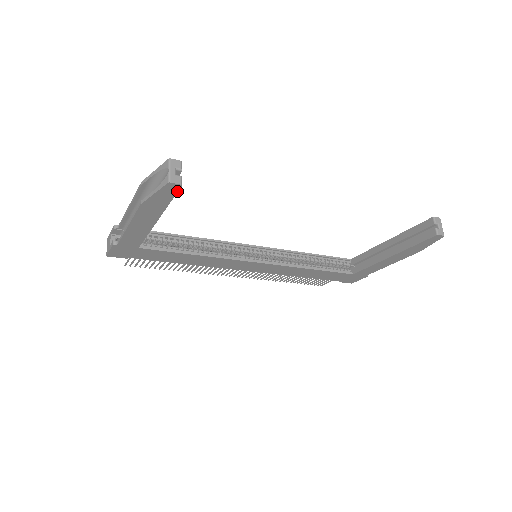
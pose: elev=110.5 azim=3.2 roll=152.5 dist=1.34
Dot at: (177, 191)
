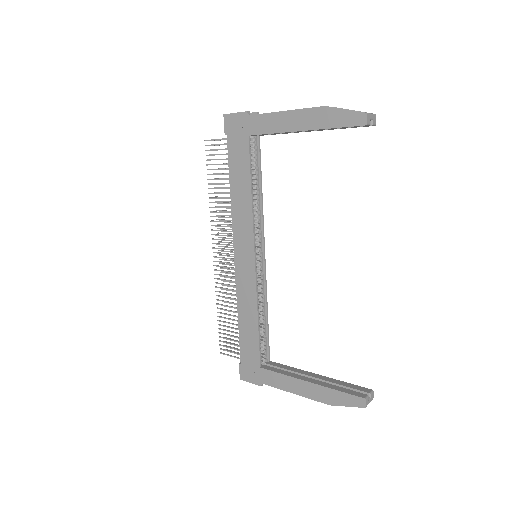
Dot at: (356, 125)
